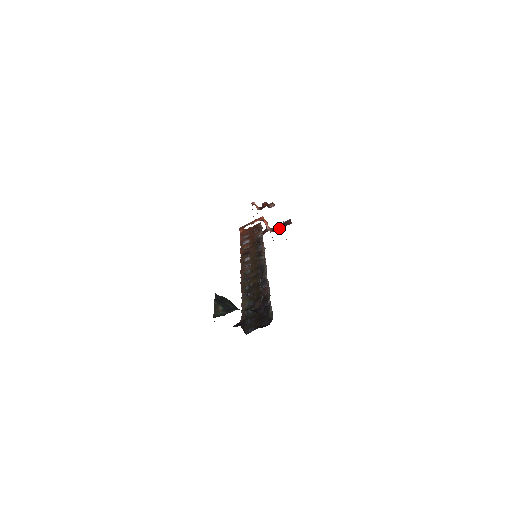
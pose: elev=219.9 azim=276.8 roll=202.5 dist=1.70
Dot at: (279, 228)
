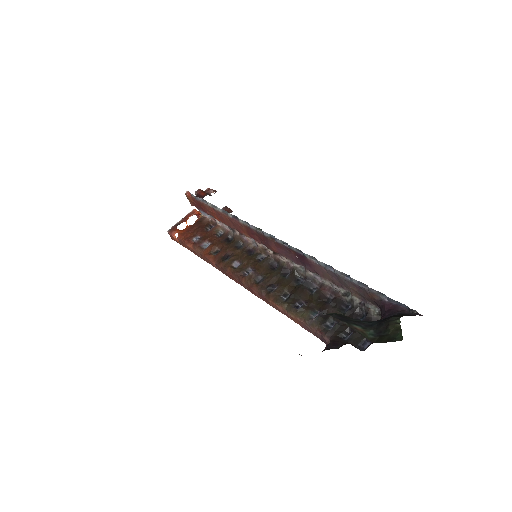
Dot at: occluded
